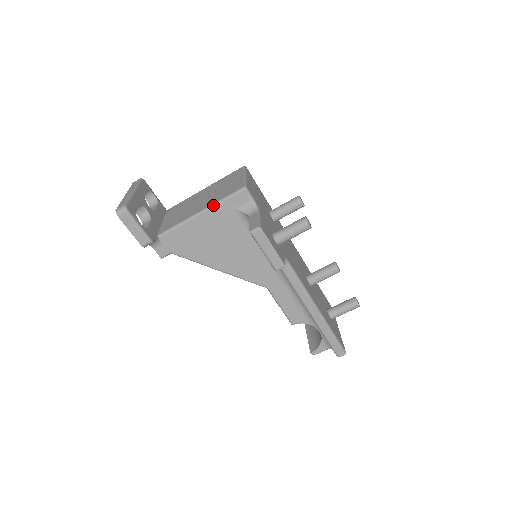
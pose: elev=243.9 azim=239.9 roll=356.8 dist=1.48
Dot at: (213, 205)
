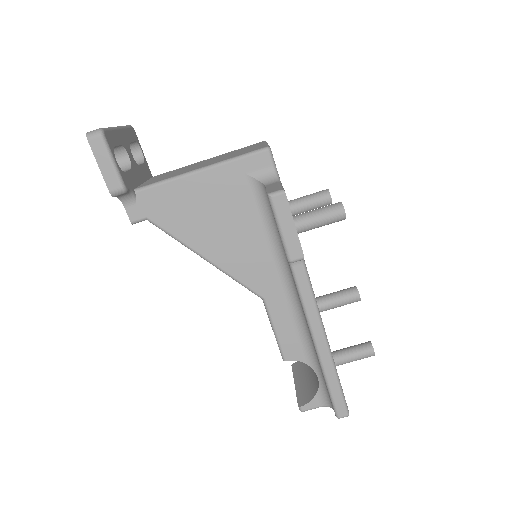
Dot at: (220, 162)
